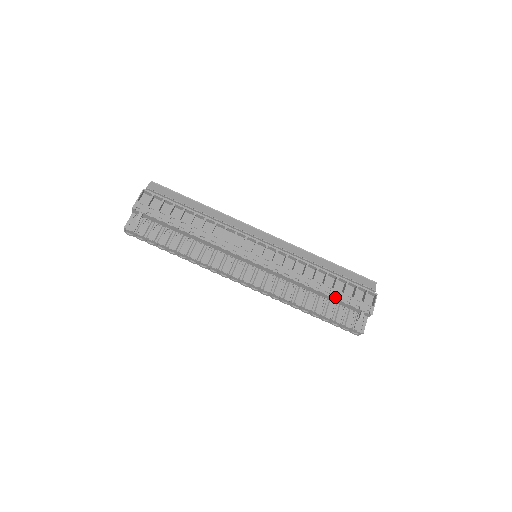
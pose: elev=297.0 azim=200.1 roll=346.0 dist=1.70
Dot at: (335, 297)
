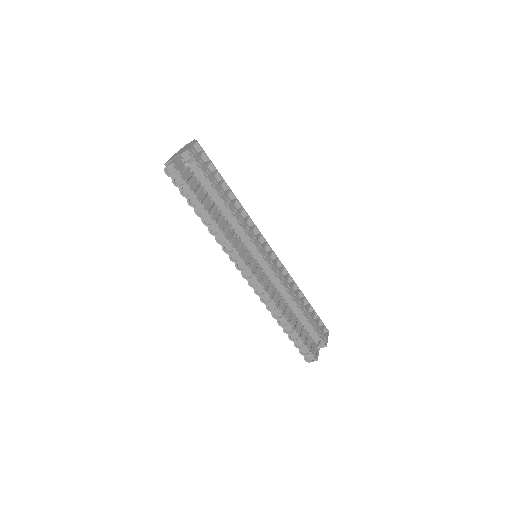
Dot at: (308, 319)
